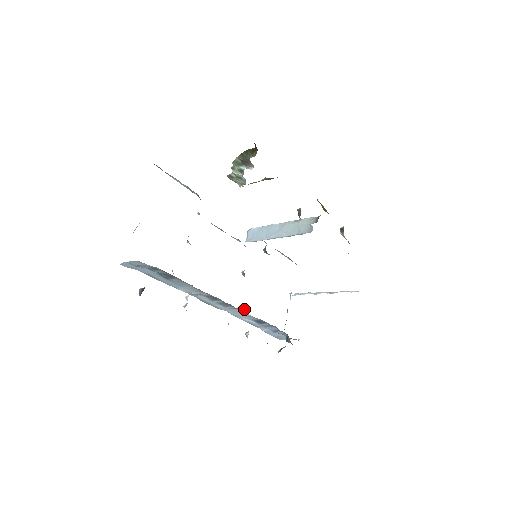
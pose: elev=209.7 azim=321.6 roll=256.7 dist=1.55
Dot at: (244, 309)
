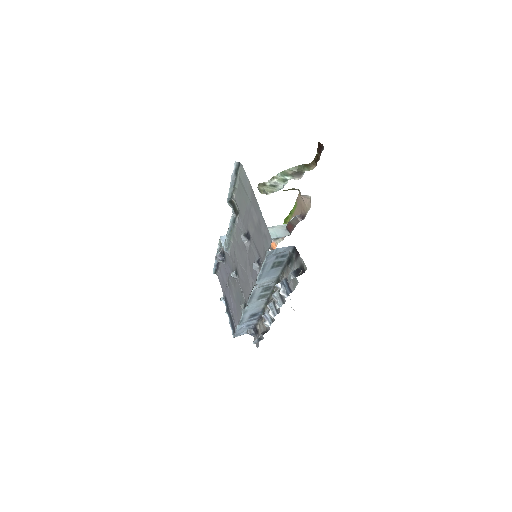
Dot at: occluded
